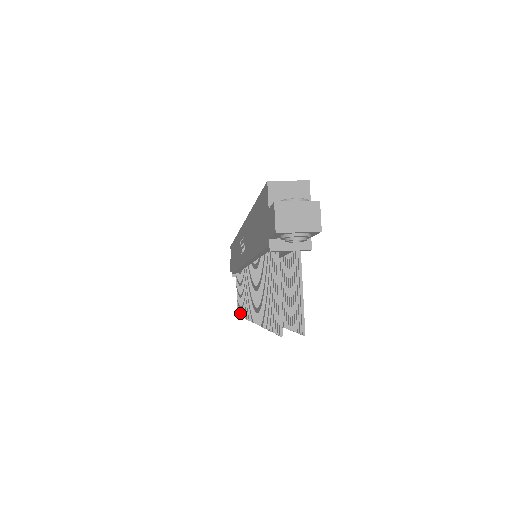
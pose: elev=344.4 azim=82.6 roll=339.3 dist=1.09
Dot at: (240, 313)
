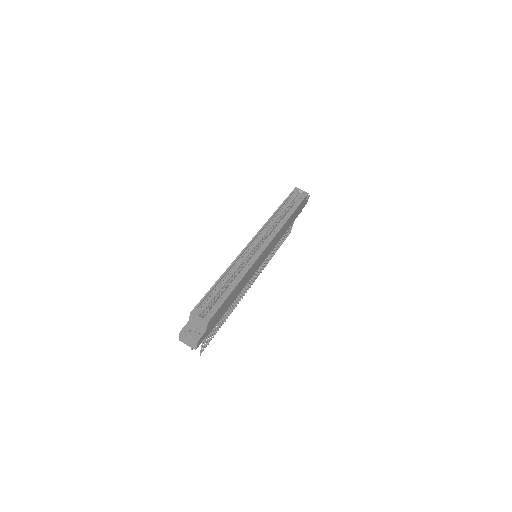
Dot at: occluded
